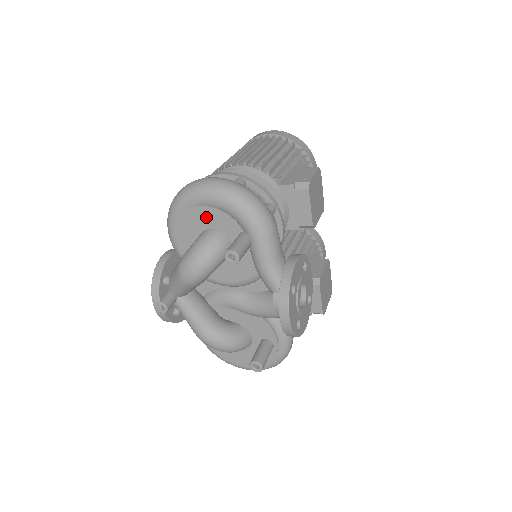
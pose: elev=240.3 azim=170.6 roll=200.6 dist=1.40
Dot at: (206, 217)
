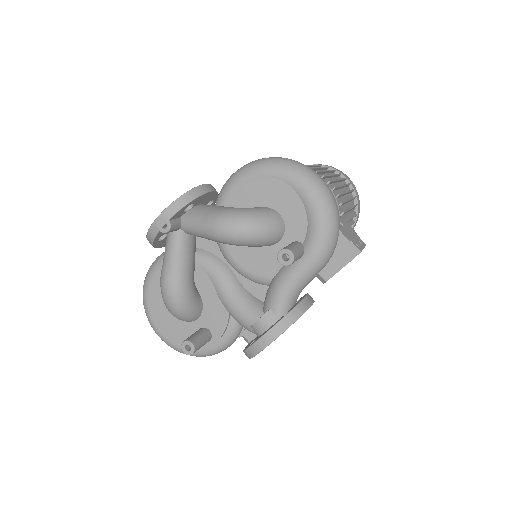
Dot at: (286, 201)
